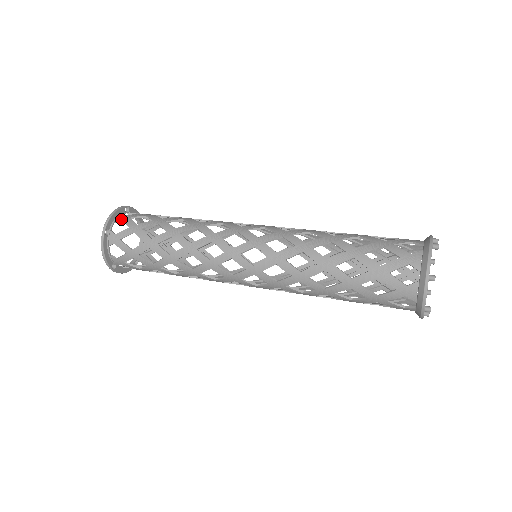
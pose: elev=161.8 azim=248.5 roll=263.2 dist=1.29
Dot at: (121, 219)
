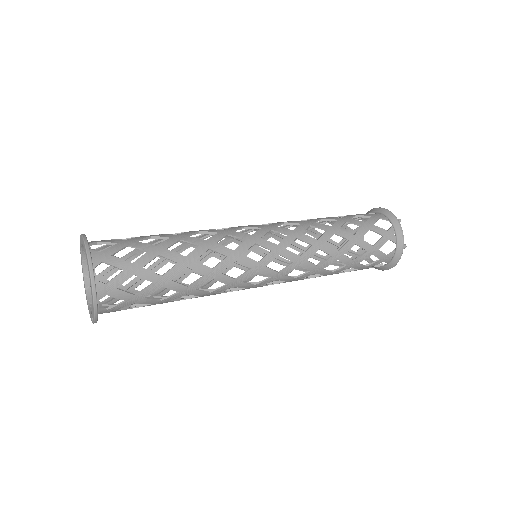
Dot at: (101, 261)
